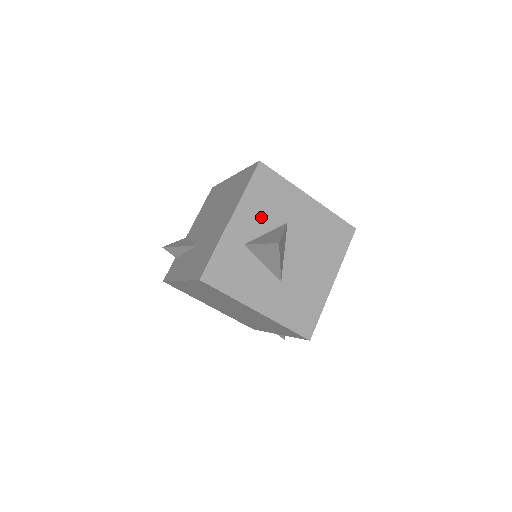
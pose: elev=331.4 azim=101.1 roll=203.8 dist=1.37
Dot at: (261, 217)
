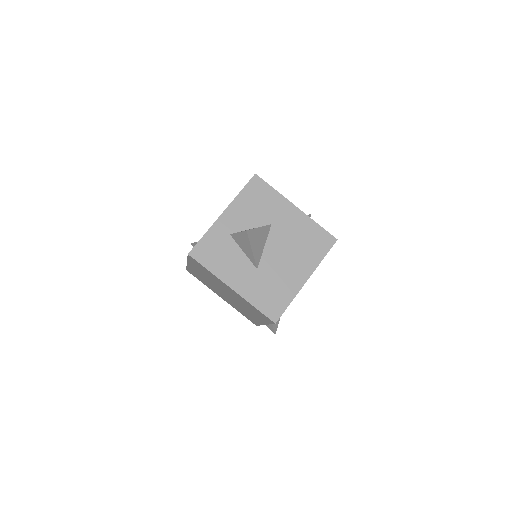
Dot at: (249, 216)
